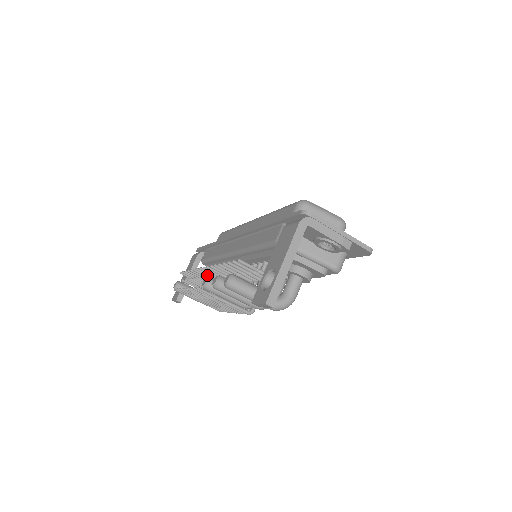
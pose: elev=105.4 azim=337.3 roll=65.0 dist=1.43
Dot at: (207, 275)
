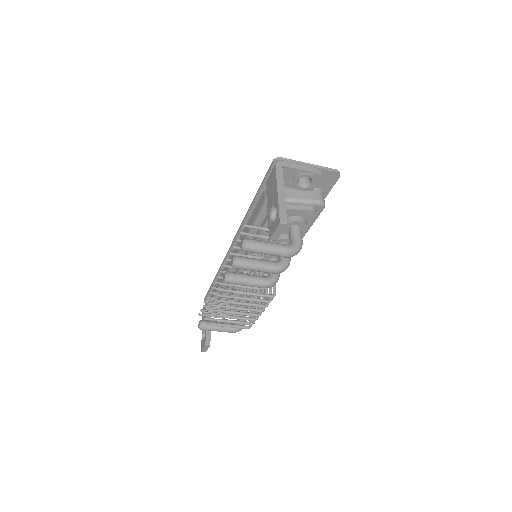
Dot at: occluded
